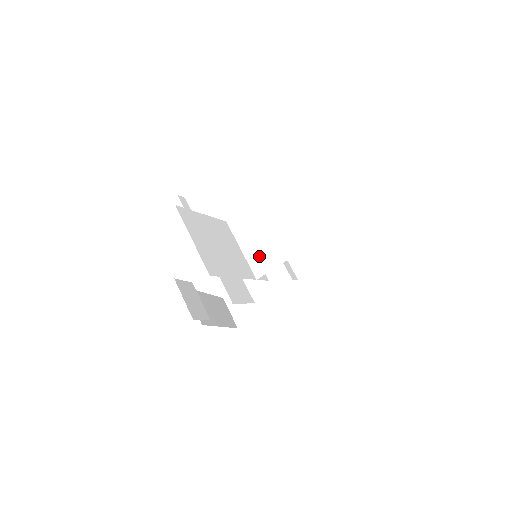
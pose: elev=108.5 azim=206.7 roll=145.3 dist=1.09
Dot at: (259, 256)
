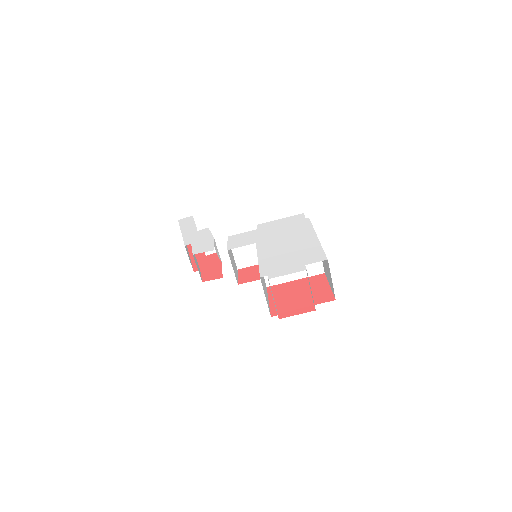
Dot at: occluded
